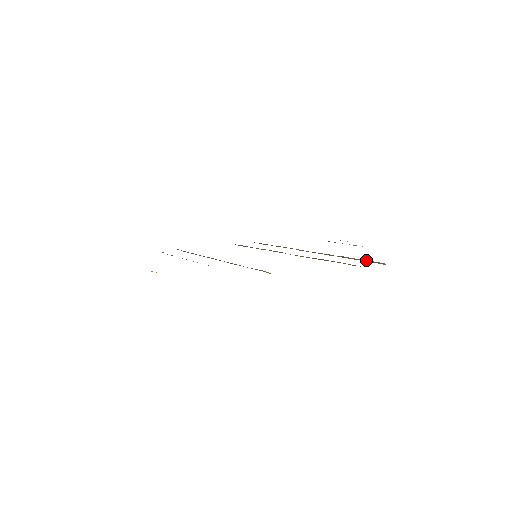
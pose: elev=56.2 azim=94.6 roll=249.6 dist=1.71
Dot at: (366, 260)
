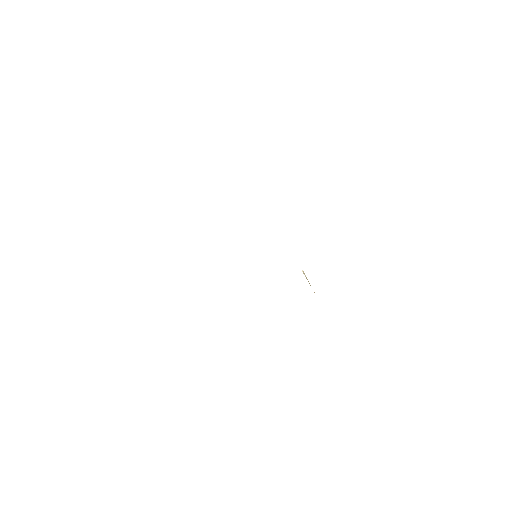
Dot at: occluded
